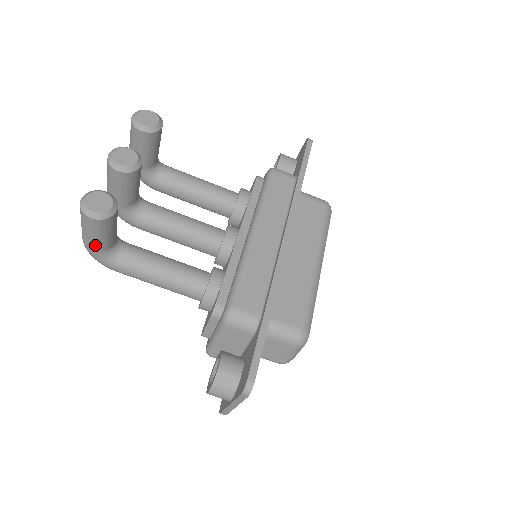
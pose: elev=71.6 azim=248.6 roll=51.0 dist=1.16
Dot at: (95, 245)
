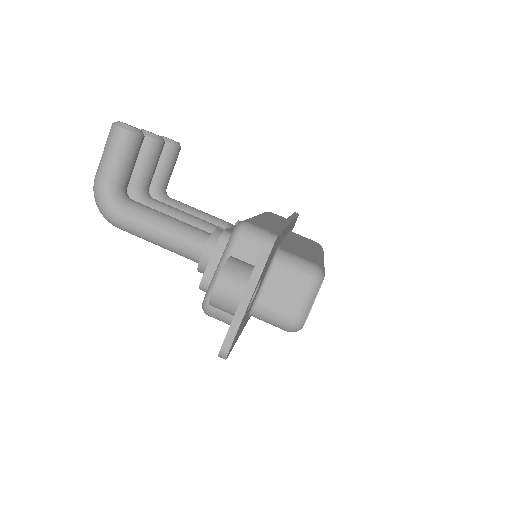
Dot at: (109, 173)
